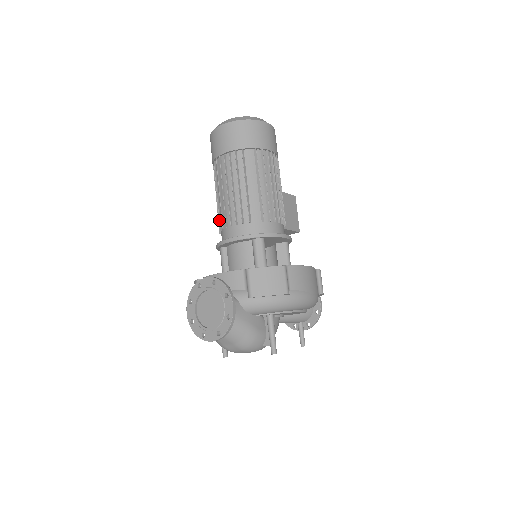
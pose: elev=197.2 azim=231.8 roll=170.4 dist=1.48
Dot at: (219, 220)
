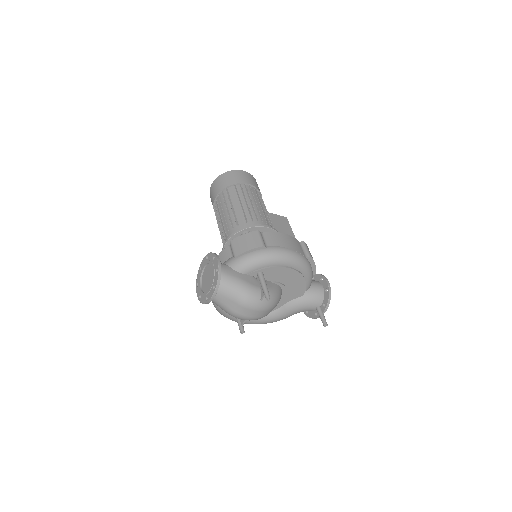
Dot at: (222, 240)
